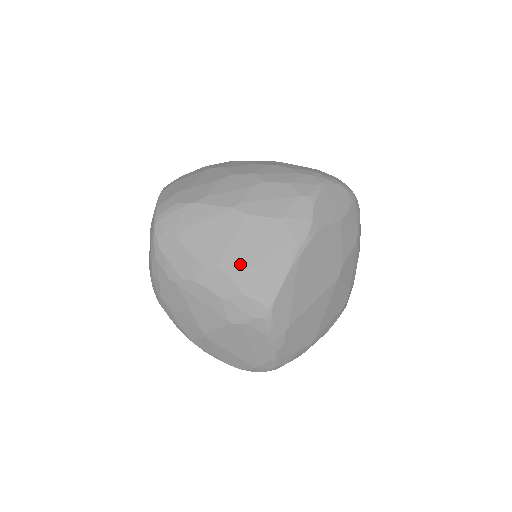
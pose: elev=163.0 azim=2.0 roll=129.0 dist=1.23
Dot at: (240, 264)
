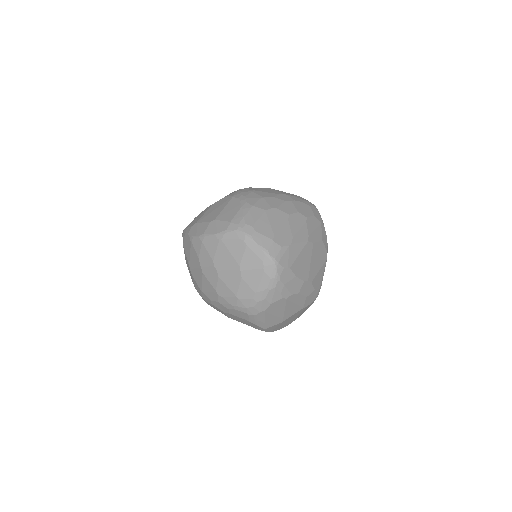
Dot at: (314, 274)
